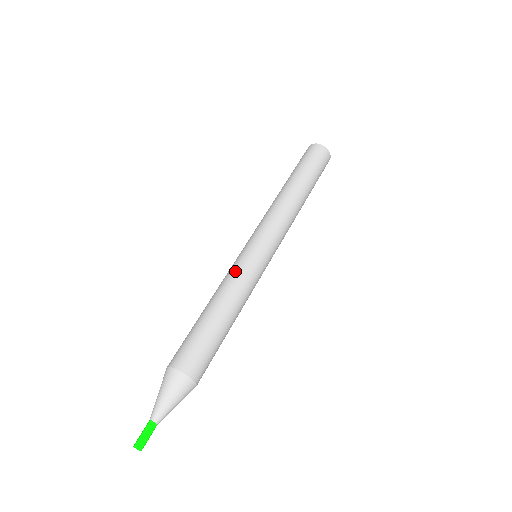
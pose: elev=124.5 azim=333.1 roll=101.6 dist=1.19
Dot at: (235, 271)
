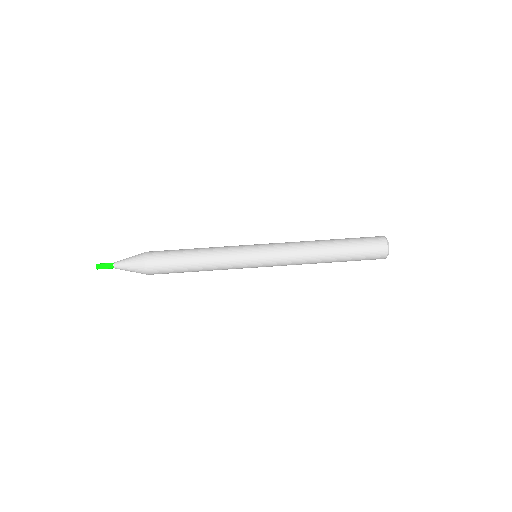
Dot at: (230, 252)
